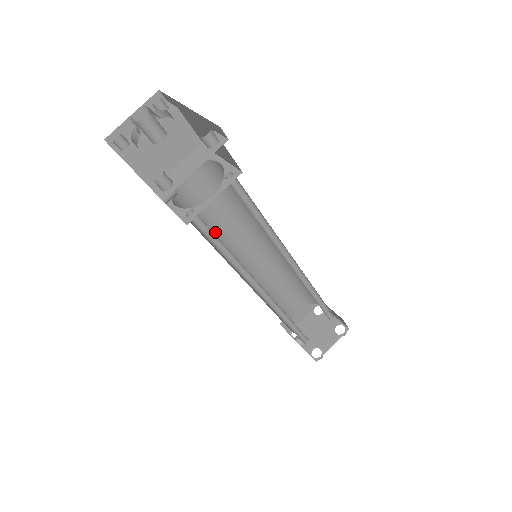
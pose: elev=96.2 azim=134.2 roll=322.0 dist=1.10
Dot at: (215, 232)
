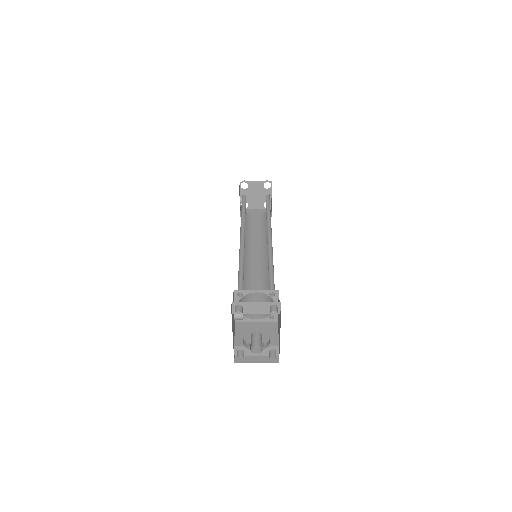
Dot at: occluded
